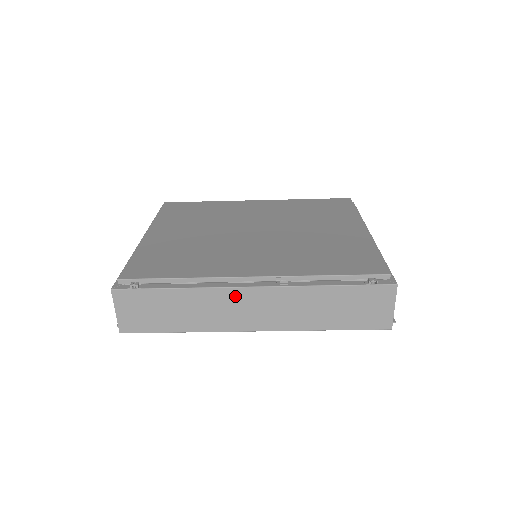
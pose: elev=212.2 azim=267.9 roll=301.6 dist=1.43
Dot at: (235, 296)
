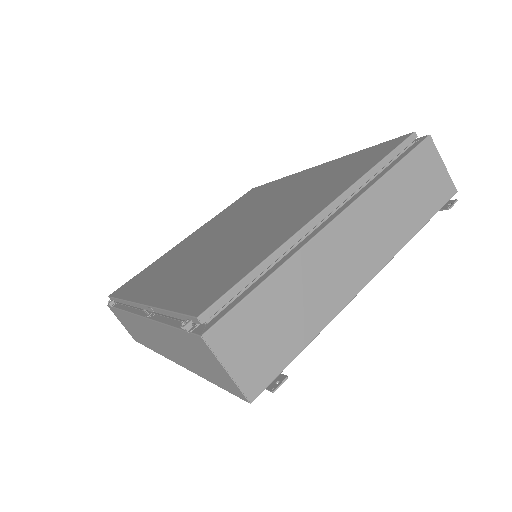
Dot at: (140, 323)
